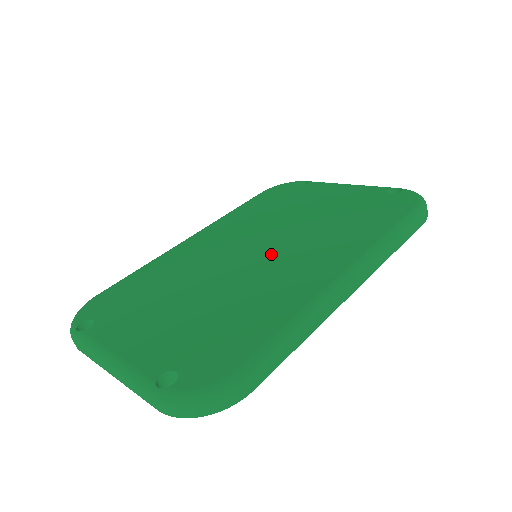
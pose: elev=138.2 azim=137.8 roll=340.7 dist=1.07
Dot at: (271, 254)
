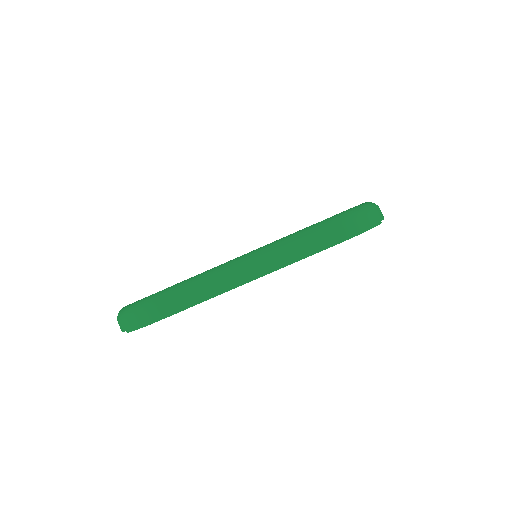
Dot at: occluded
